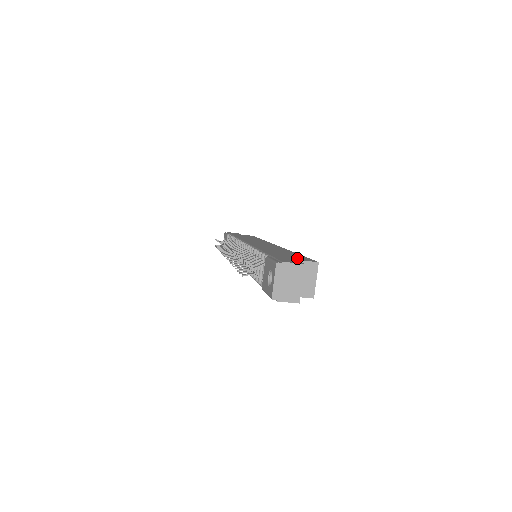
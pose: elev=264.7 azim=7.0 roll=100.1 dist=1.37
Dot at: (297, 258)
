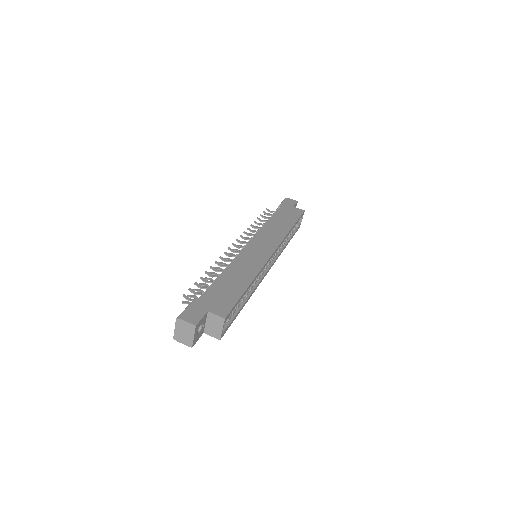
Dot at: (217, 306)
